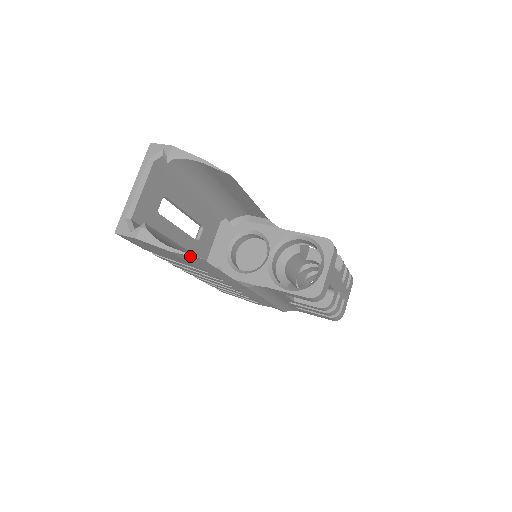
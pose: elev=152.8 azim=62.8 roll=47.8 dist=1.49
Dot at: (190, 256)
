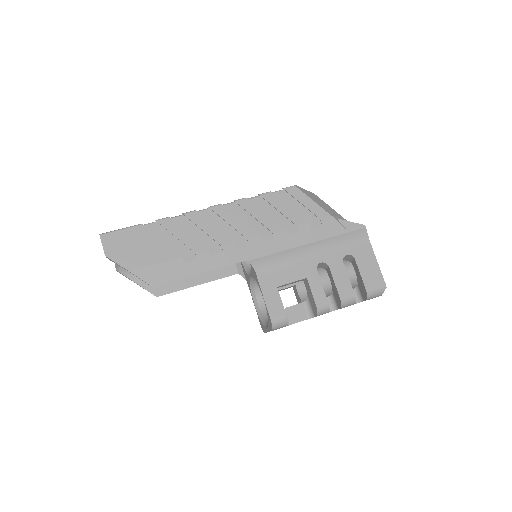
Dot at: (150, 292)
